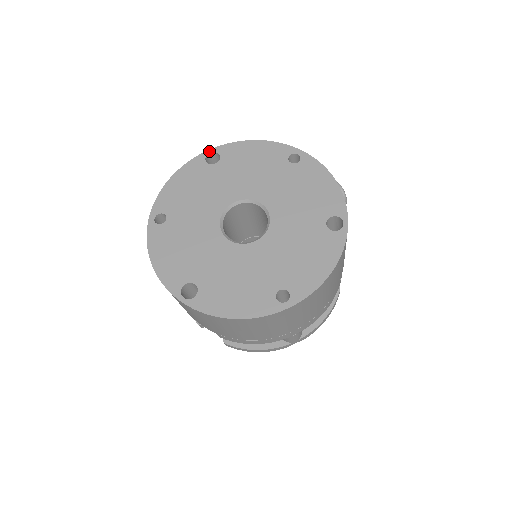
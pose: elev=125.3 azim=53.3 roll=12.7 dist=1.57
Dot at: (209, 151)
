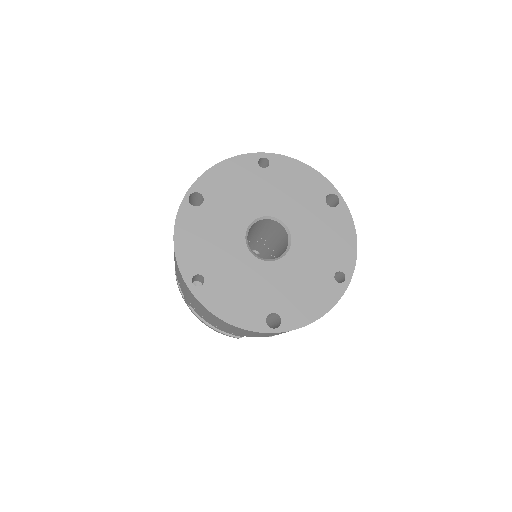
Dot at: (187, 194)
